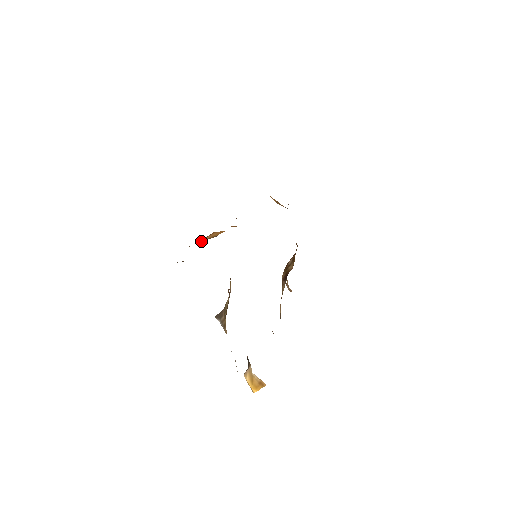
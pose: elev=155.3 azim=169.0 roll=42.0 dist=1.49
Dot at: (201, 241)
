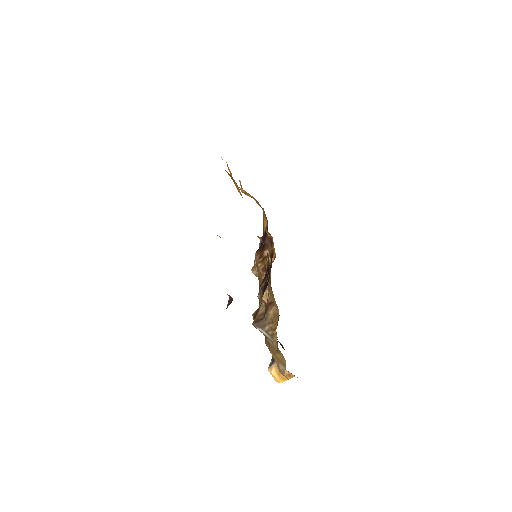
Dot at: occluded
